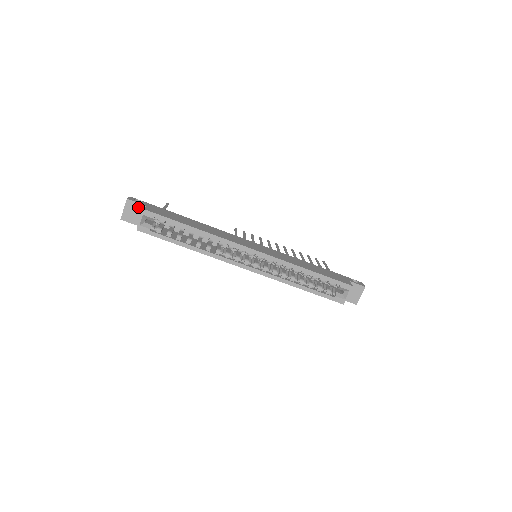
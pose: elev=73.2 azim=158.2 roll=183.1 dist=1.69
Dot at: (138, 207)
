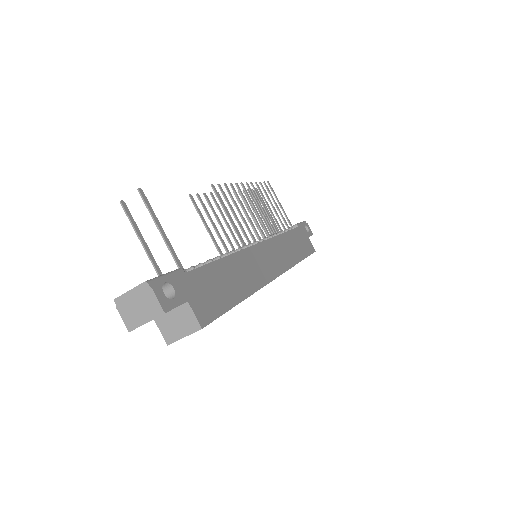
Dot at: occluded
